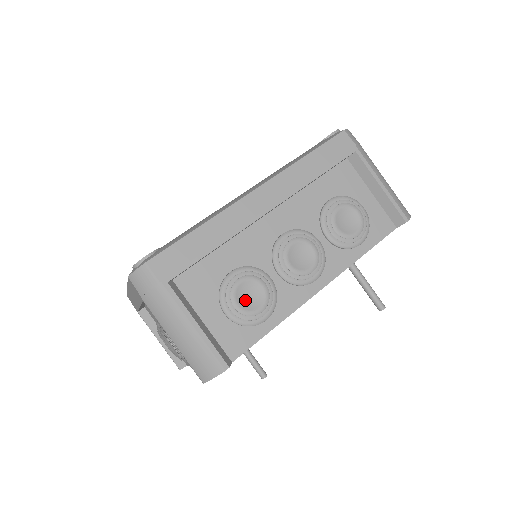
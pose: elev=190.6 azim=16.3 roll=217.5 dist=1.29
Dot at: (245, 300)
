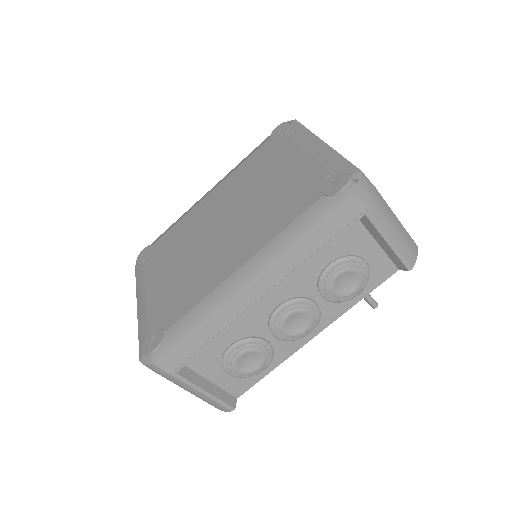
Dot at: (245, 365)
